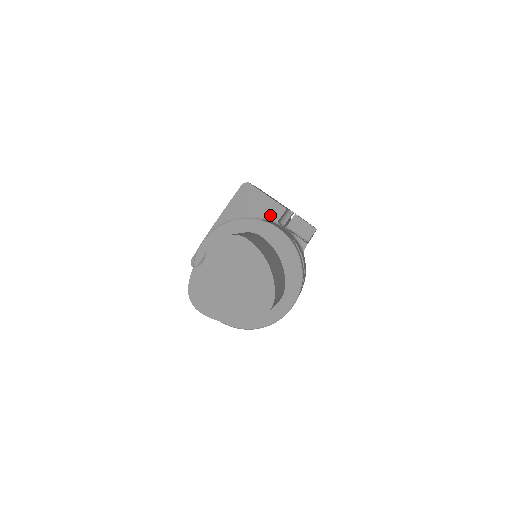
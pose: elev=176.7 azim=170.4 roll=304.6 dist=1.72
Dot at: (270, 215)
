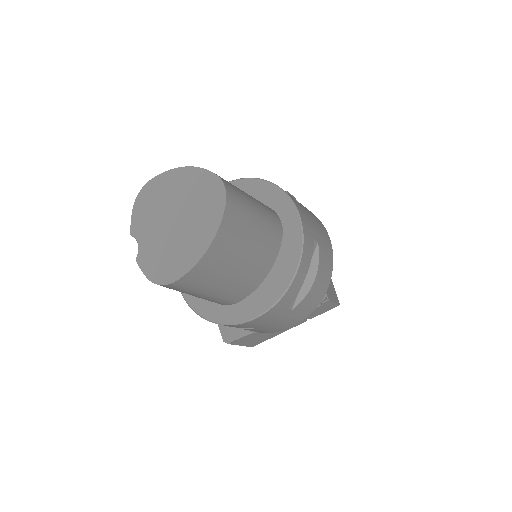
Dot at: occluded
